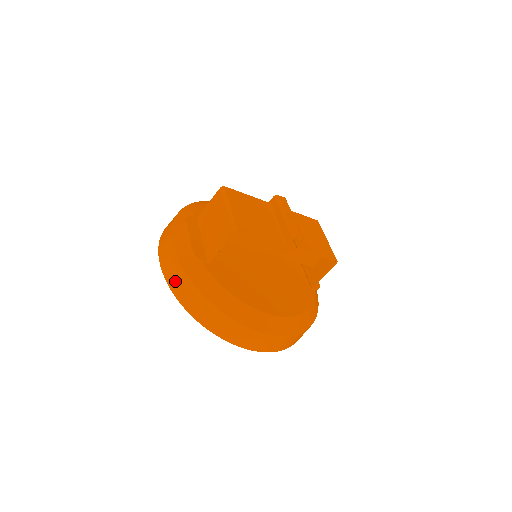
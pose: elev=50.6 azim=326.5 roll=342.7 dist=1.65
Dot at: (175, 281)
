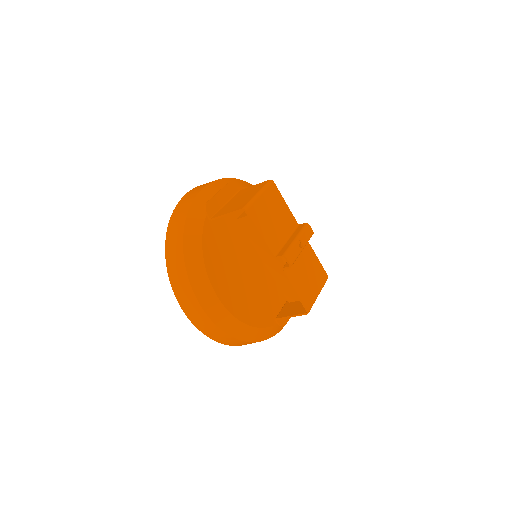
Dot at: (178, 212)
